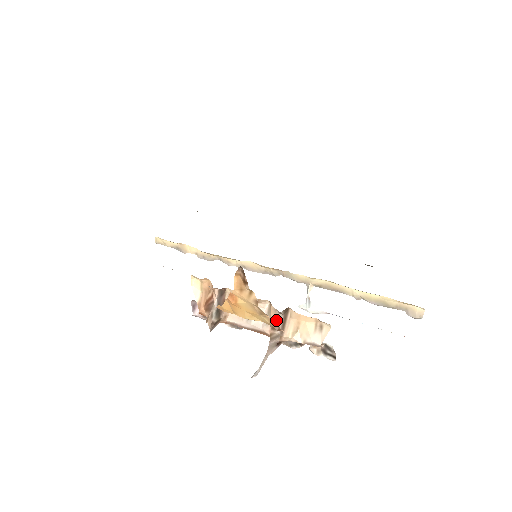
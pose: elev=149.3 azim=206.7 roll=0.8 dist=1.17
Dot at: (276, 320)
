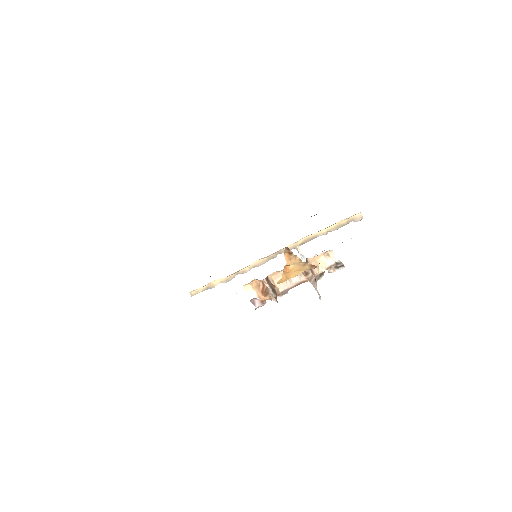
Dot at: occluded
